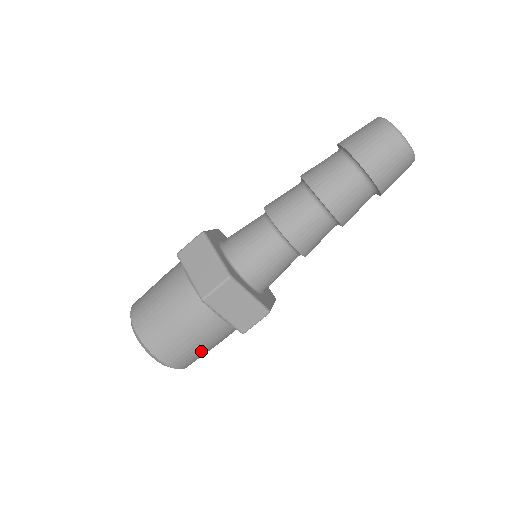
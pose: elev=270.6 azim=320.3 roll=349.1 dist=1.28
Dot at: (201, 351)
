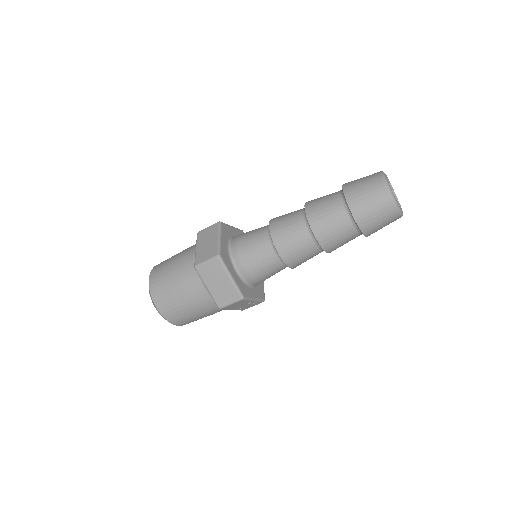
Dot at: (188, 313)
